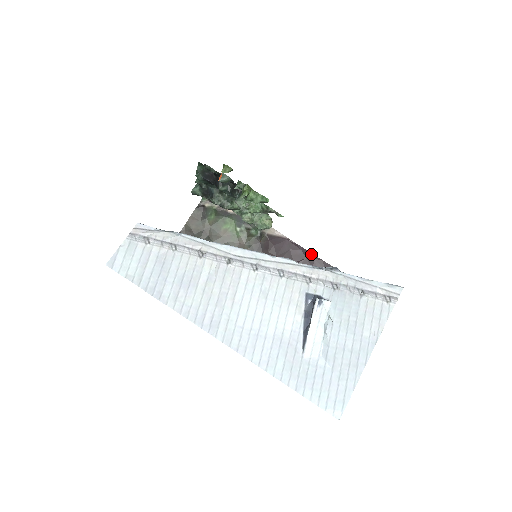
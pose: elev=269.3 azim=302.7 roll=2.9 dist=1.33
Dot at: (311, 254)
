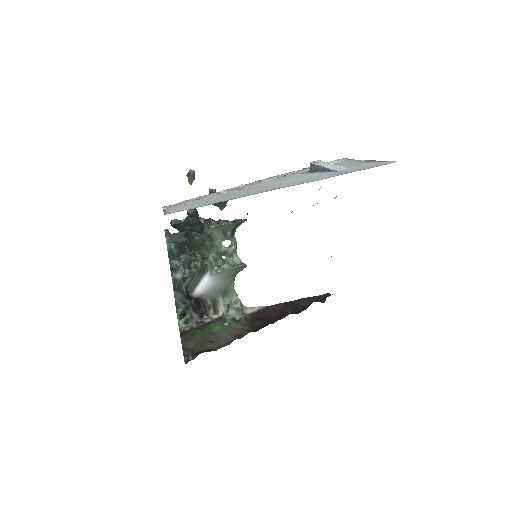
Dot at: (290, 302)
